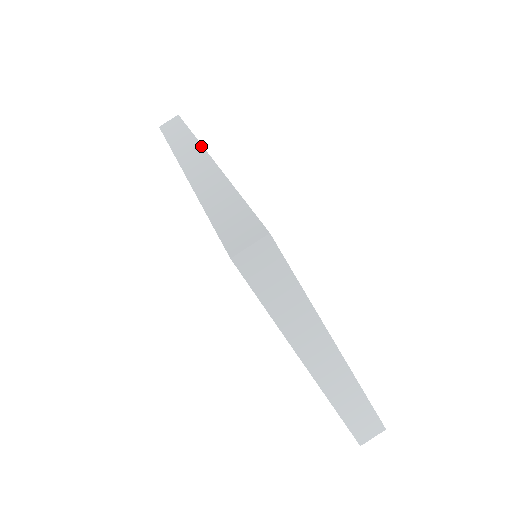
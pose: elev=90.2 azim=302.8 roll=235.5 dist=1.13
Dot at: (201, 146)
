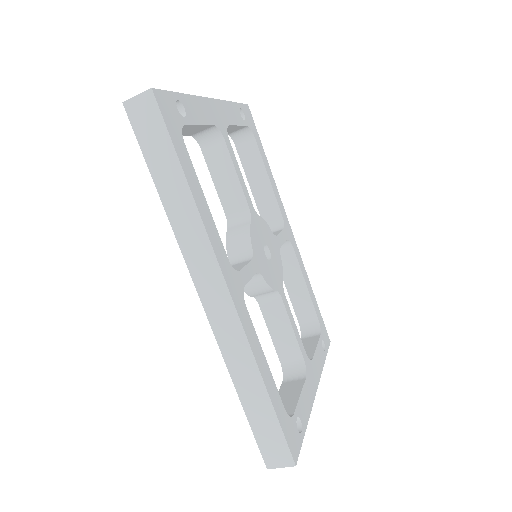
Dot at: (217, 263)
